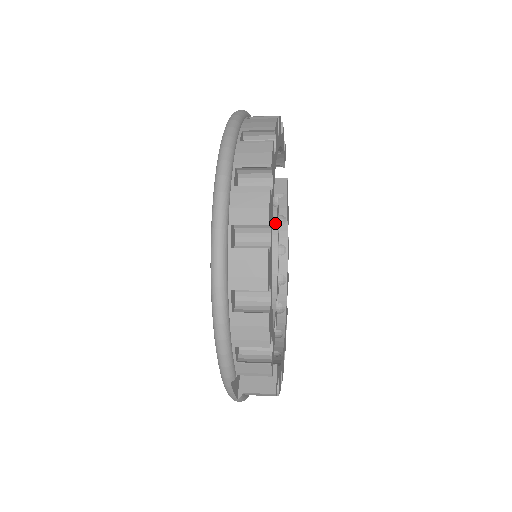
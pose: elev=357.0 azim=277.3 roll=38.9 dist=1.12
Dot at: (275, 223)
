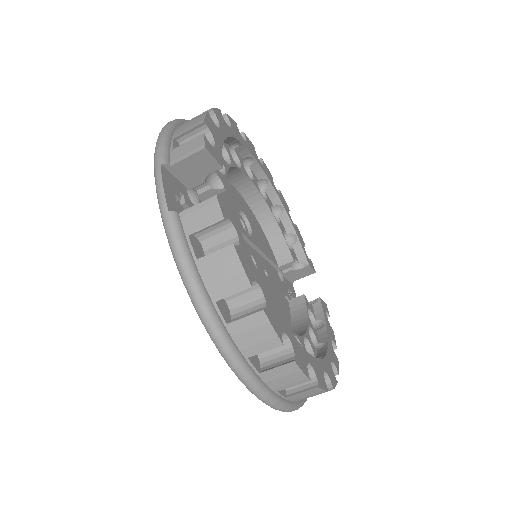
Dot at: (304, 308)
